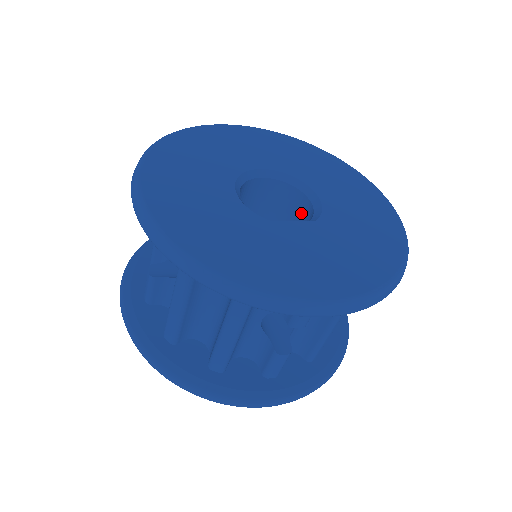
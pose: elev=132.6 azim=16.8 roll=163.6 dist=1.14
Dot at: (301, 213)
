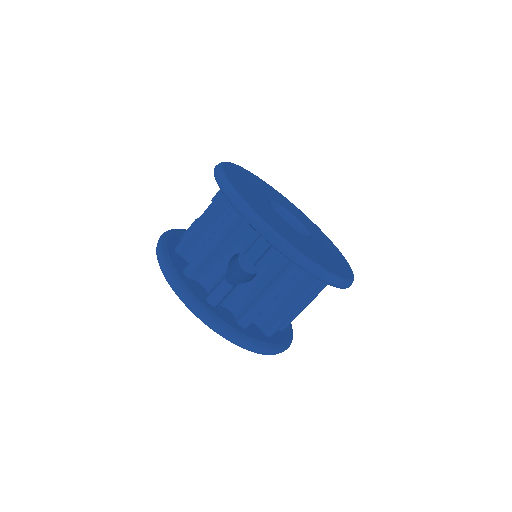
Dot at: occluded
